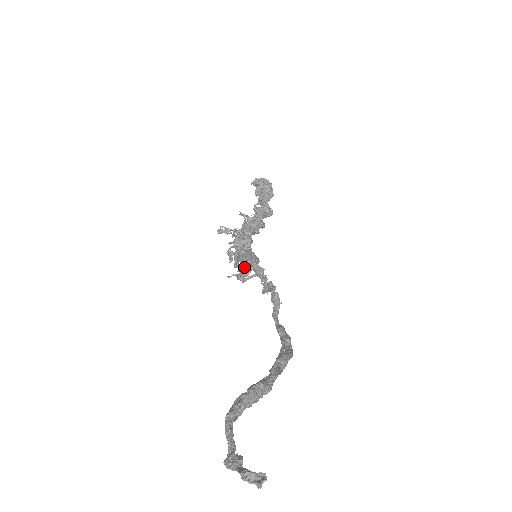
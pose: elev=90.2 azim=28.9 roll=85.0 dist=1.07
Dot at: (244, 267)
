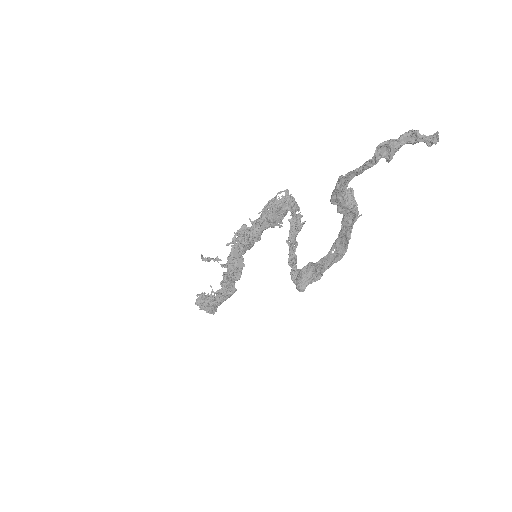
Dot at: (283, 201)
